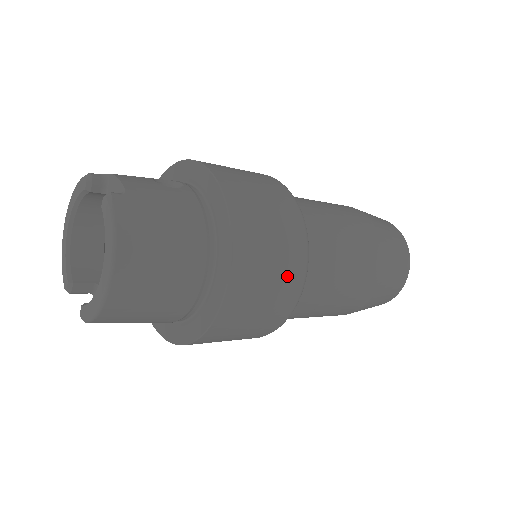
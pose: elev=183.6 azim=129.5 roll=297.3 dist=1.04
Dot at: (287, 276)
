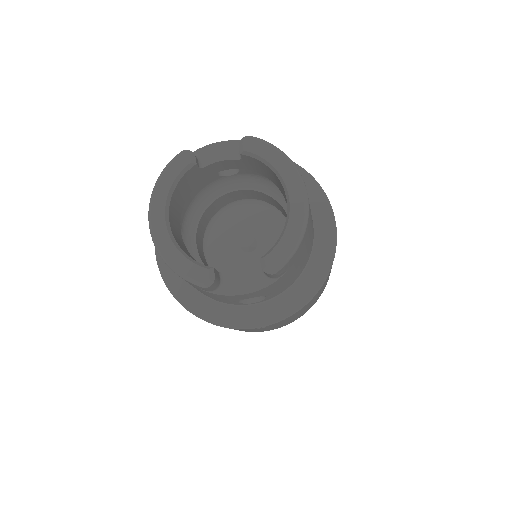
Dot at: occluded
